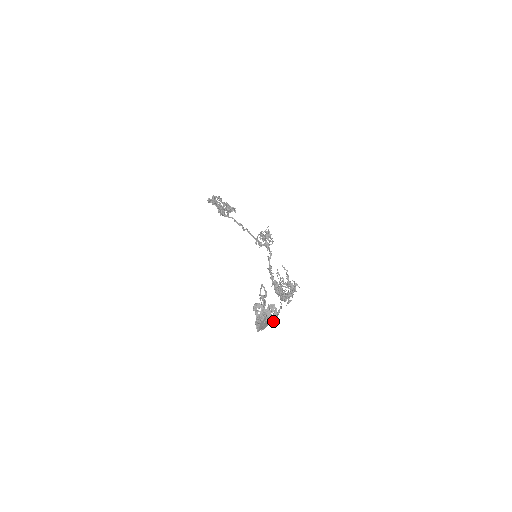
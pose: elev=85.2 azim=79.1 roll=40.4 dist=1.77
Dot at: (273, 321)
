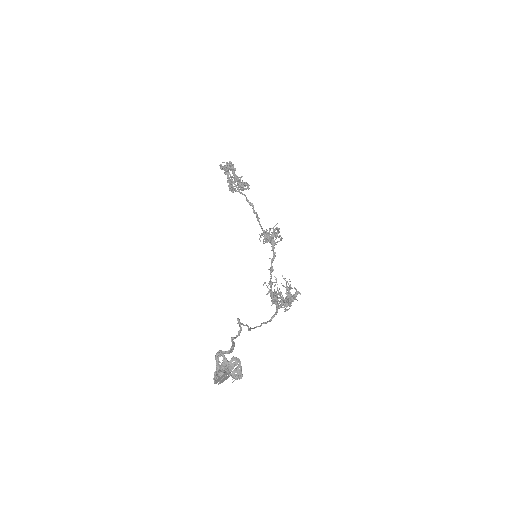
Dot at: (235, 375)
